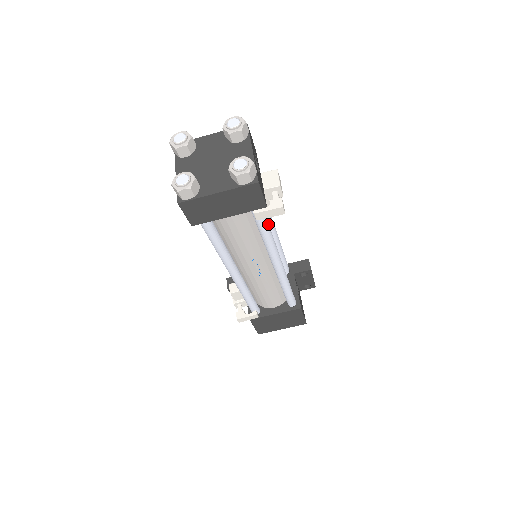
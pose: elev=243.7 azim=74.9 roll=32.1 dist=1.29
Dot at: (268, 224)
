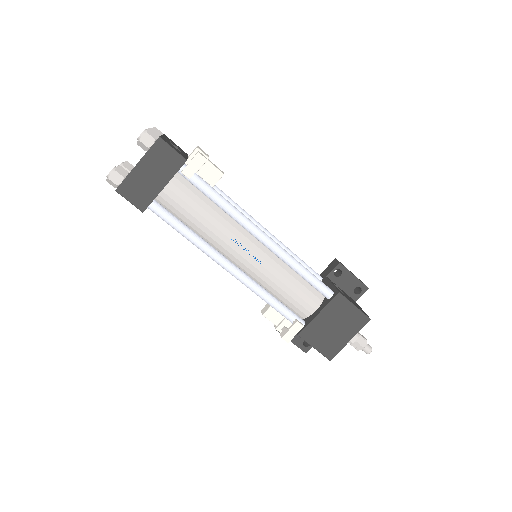
Dot at: (213, 188)
